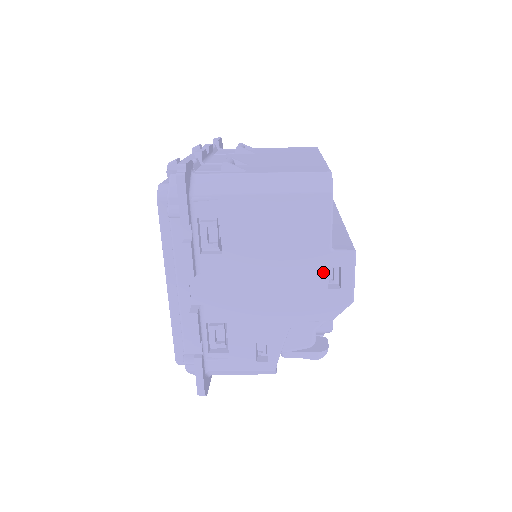
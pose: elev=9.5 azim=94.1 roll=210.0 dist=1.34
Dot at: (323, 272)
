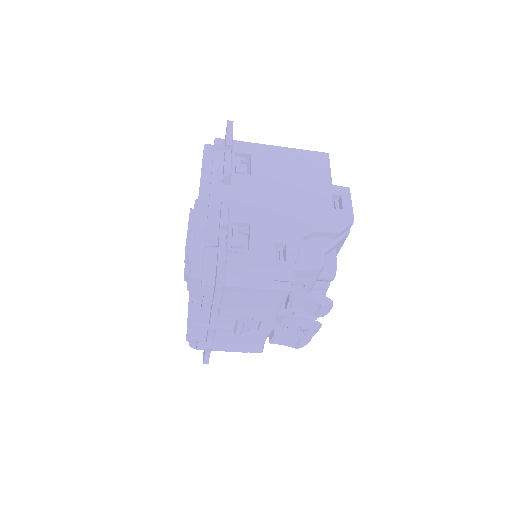
Dot at: (328, 197)
